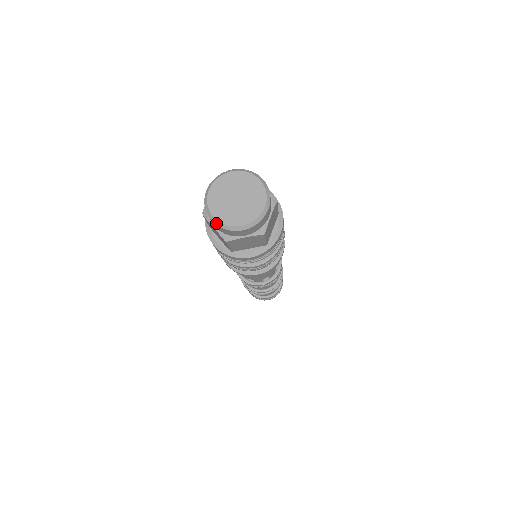
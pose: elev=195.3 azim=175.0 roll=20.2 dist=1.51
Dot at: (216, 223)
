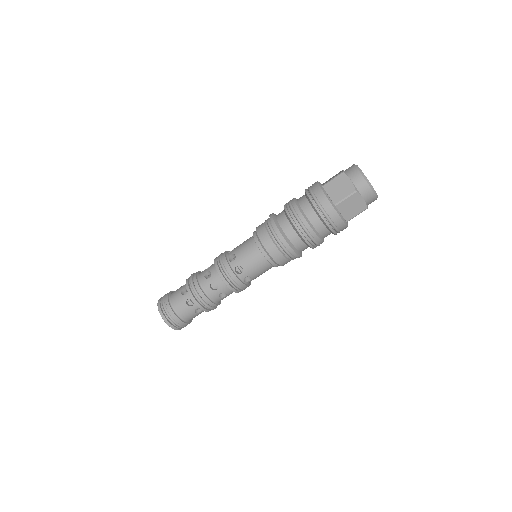
Dot at: (364, 177)
